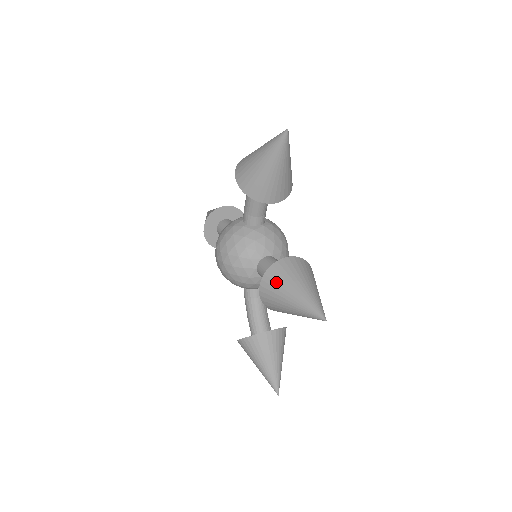
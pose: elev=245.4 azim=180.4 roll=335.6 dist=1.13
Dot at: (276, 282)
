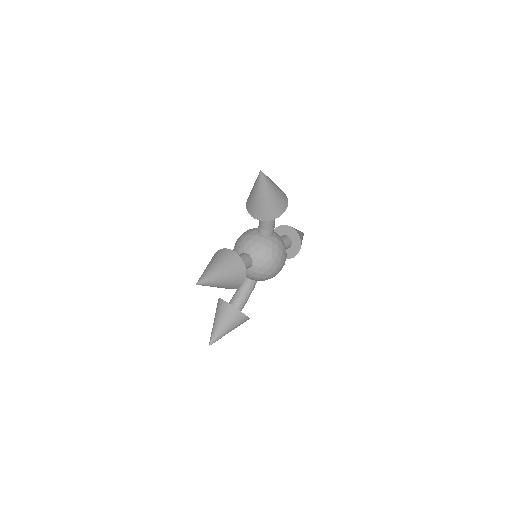
Dot at: (214, 257)
